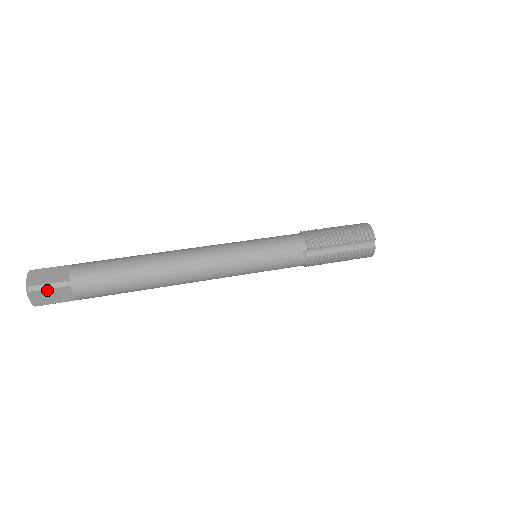
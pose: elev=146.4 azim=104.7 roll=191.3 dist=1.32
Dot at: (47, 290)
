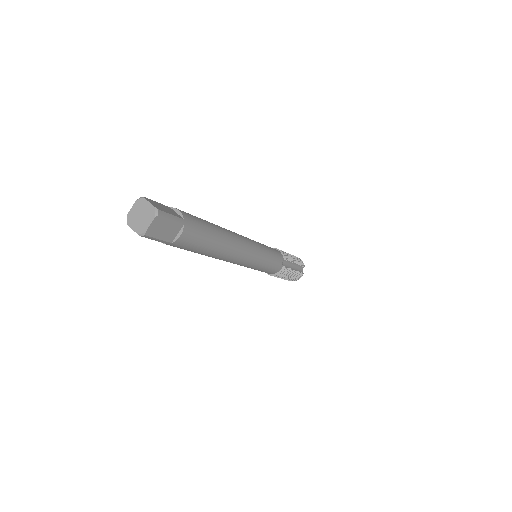
Dot at: (169, 220)
